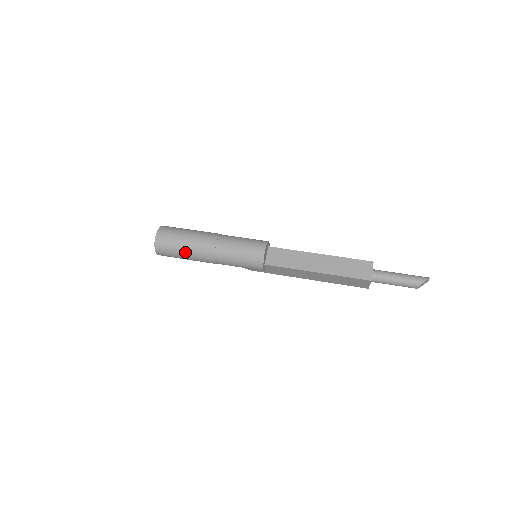
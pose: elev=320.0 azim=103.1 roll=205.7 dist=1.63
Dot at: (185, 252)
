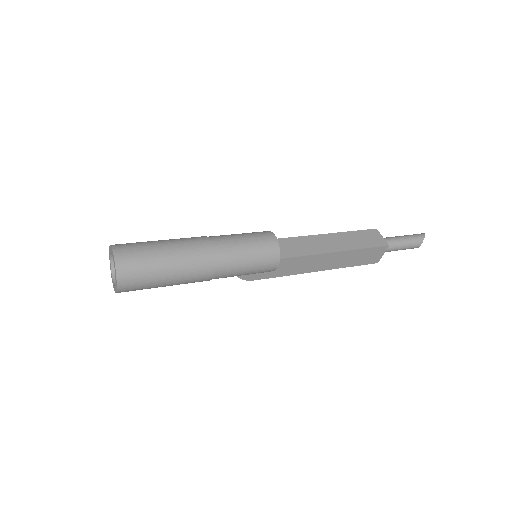
Dot at: (169, 269)
